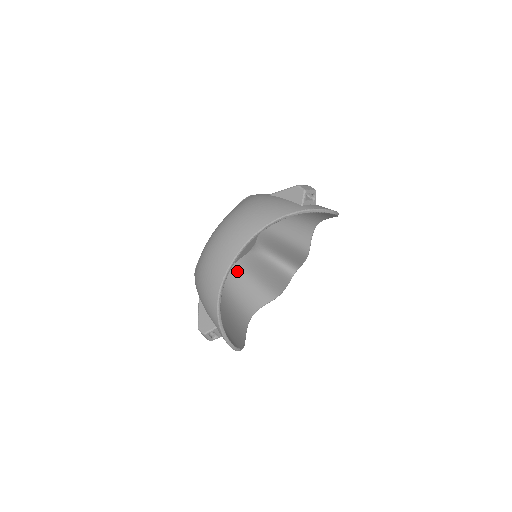
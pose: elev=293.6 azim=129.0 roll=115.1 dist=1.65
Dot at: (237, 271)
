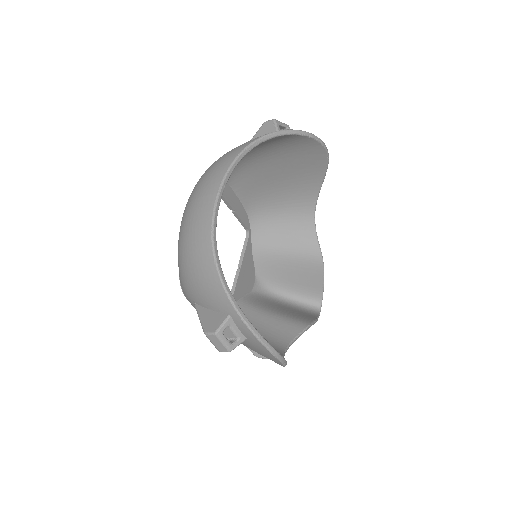
Dot at: (244, 309)
